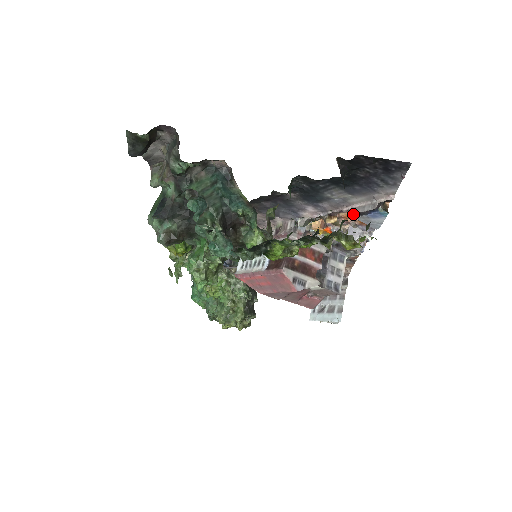
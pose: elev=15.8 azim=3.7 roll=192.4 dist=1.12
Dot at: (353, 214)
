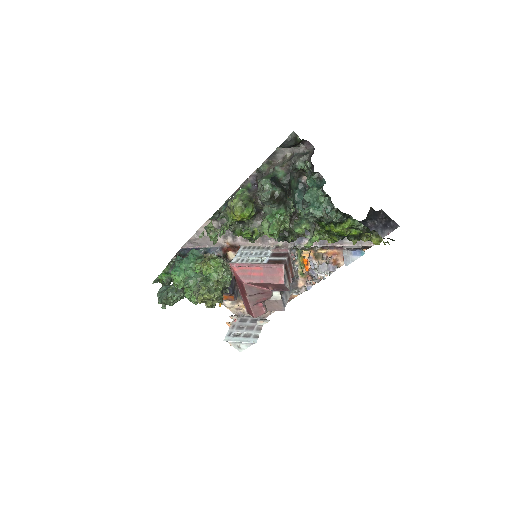
Dot at: (343, 249)
